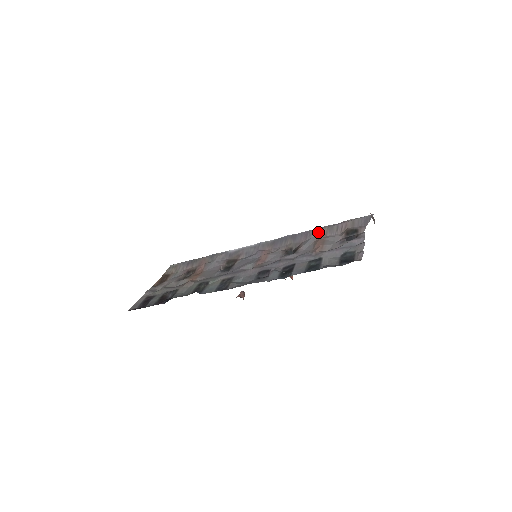
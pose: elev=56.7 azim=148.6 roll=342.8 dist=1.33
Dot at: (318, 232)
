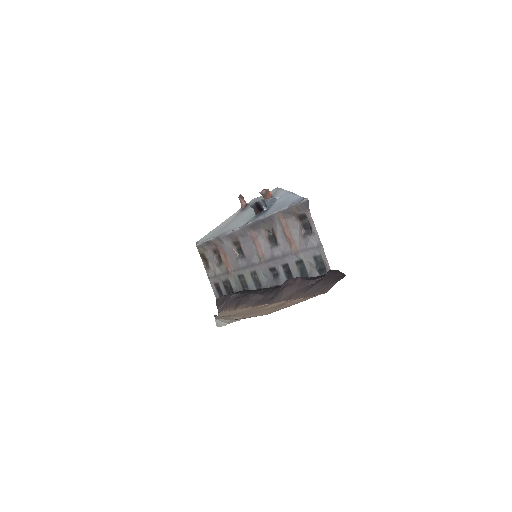
Dot at: (278, 219)
